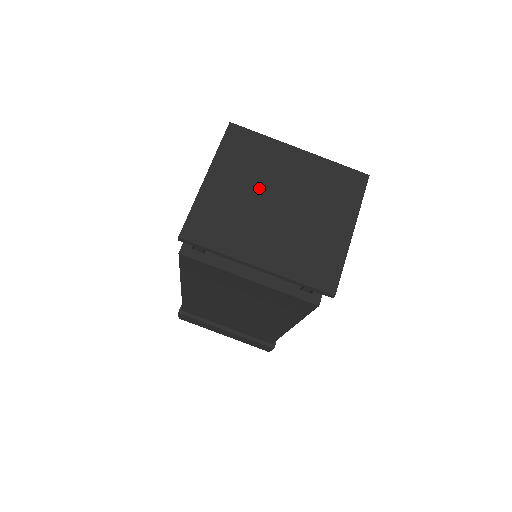
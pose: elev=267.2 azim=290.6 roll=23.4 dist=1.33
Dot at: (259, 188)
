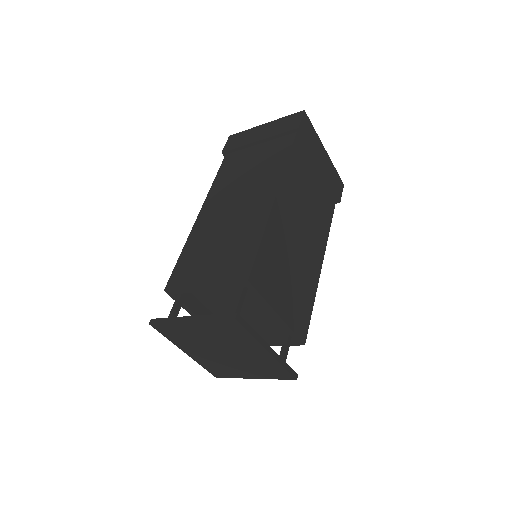
Dot at: (219, 343)
